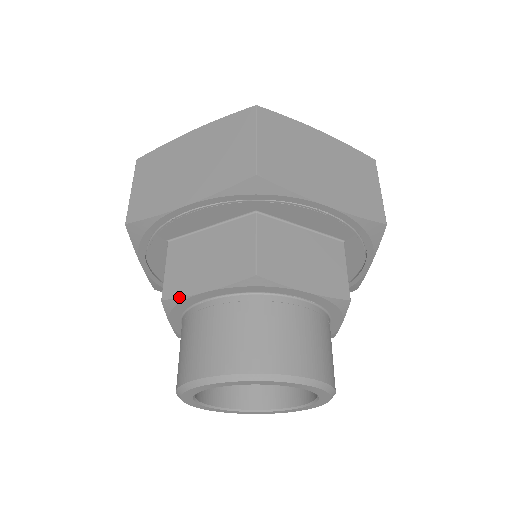
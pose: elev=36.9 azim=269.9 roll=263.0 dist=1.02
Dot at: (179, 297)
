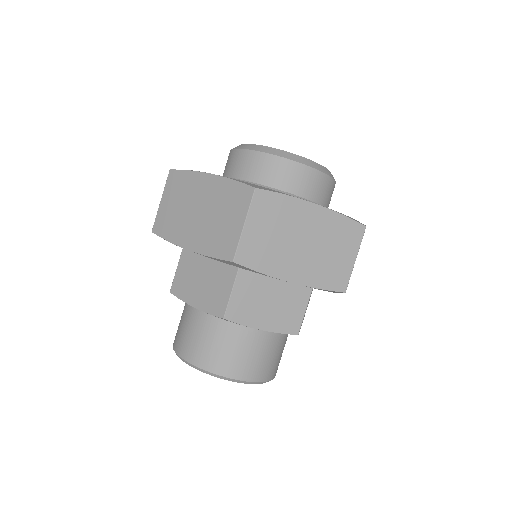
Dot at: (240, 324)
